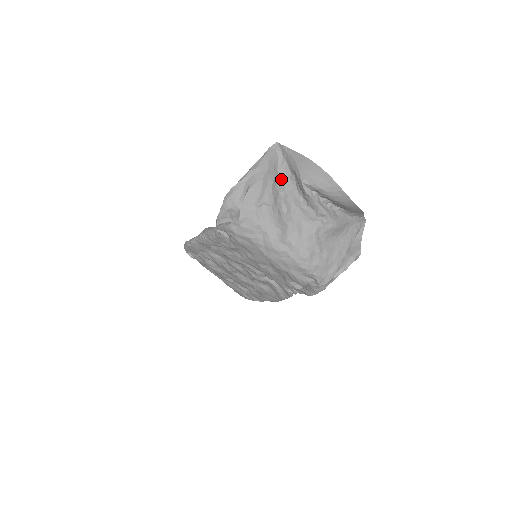
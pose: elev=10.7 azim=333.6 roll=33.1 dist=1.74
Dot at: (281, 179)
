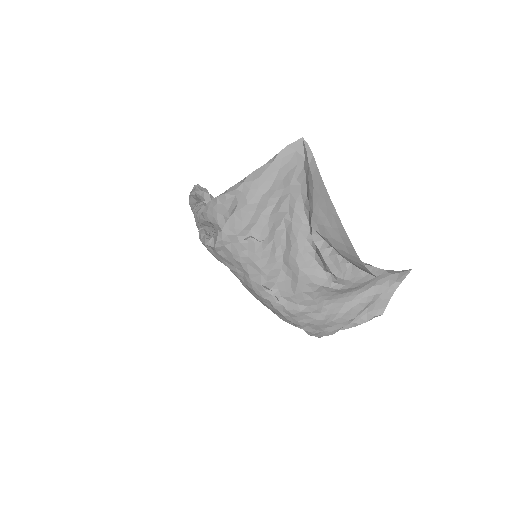
Dot at: (292, 199)
